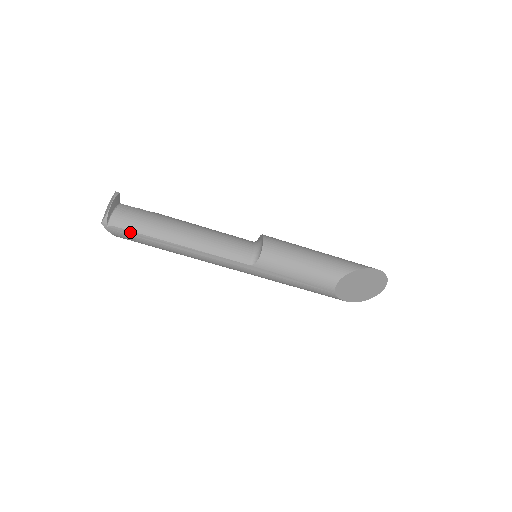
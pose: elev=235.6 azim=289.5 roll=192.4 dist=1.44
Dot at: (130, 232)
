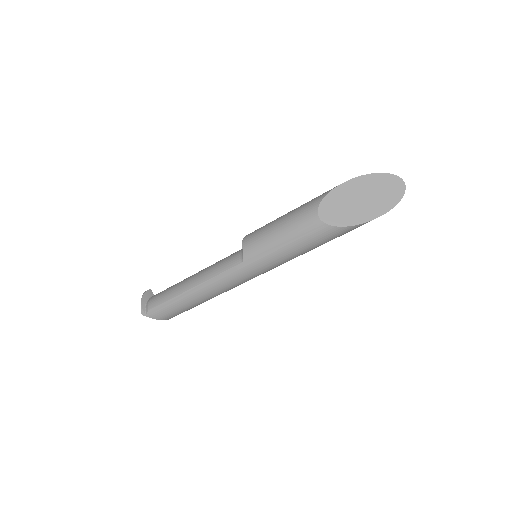
Dot at: (159, 307)
